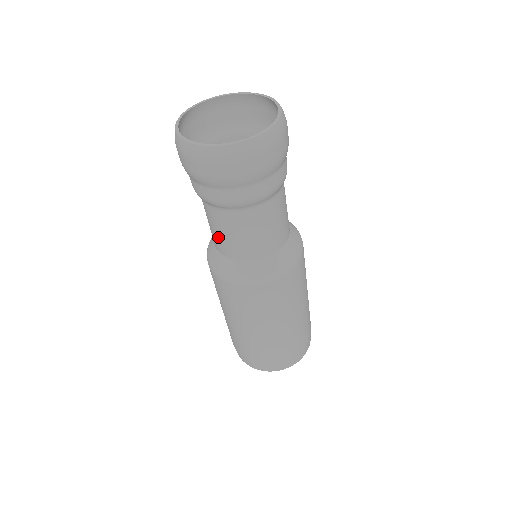
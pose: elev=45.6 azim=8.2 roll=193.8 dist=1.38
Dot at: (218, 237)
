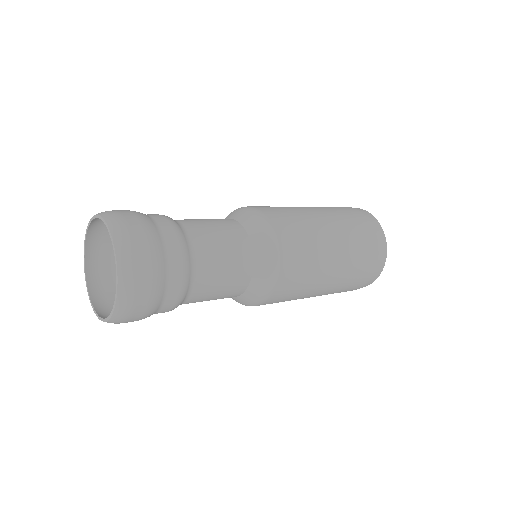
Dot at: occluded
